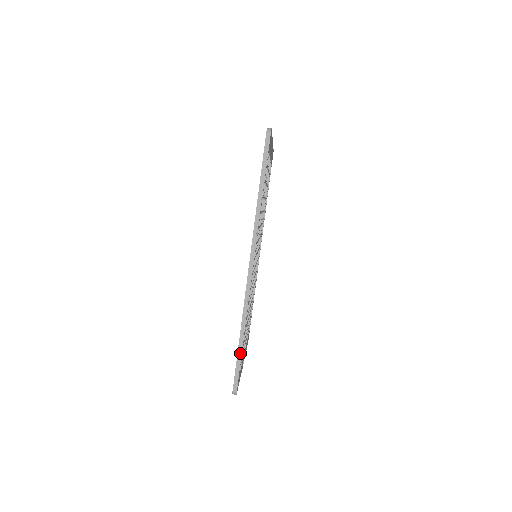
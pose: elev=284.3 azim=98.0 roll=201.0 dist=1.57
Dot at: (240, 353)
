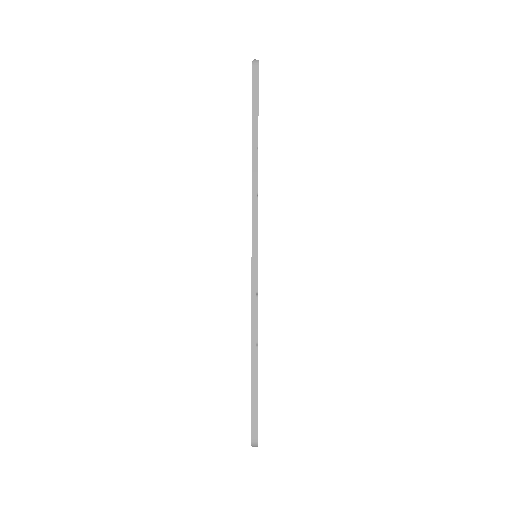
Dot at: (255, 376)
